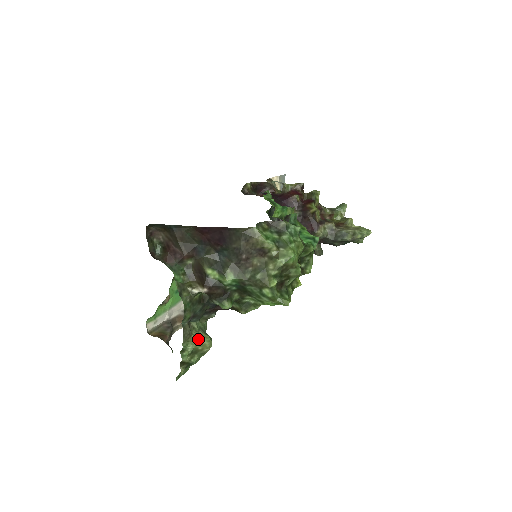
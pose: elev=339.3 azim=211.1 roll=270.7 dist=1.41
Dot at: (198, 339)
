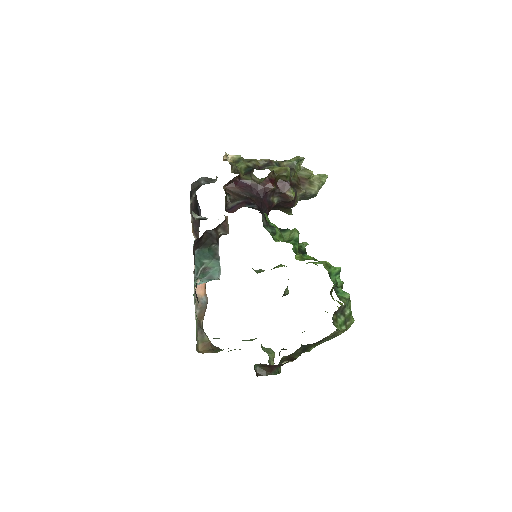
Dot at: occluded
